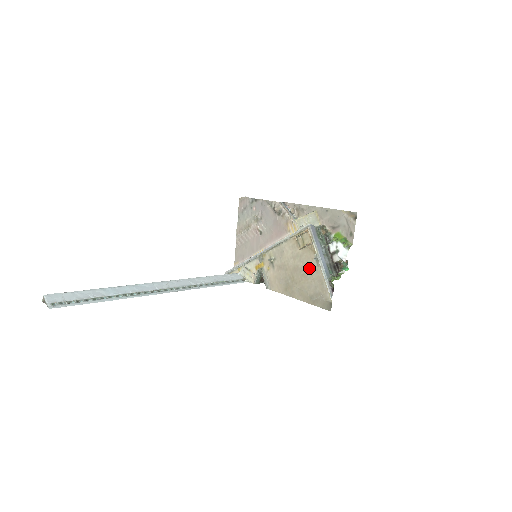
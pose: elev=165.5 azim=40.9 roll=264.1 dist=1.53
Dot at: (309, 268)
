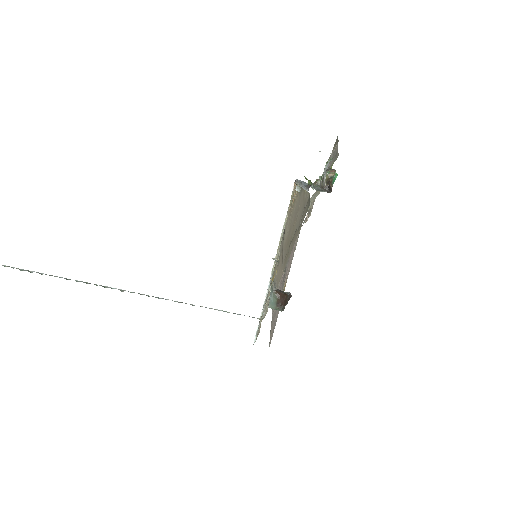
Dot at: (297, 208)
